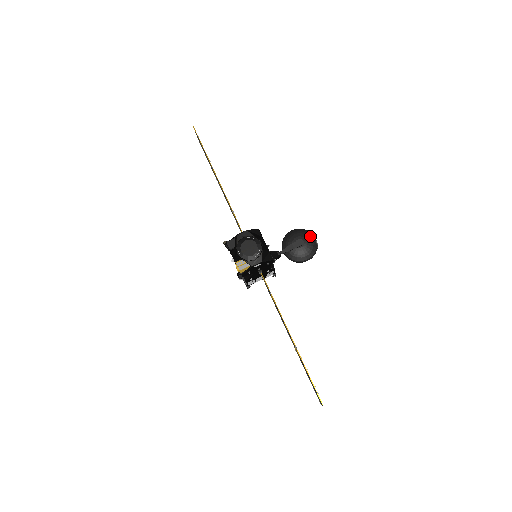
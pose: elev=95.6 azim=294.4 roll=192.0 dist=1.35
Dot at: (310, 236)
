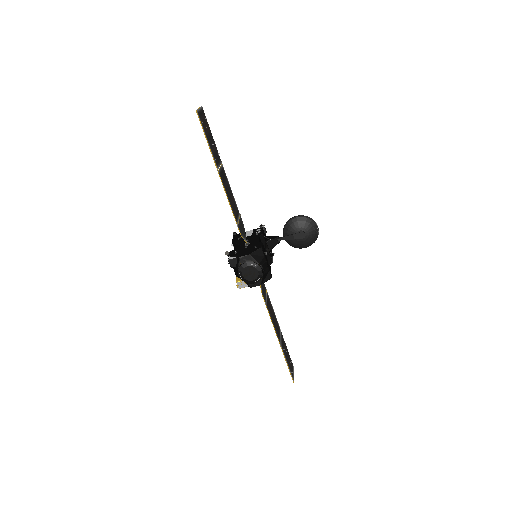
Dot at: (313, 227)
